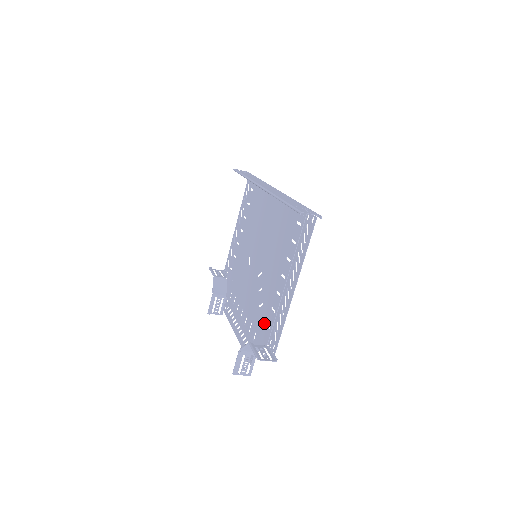
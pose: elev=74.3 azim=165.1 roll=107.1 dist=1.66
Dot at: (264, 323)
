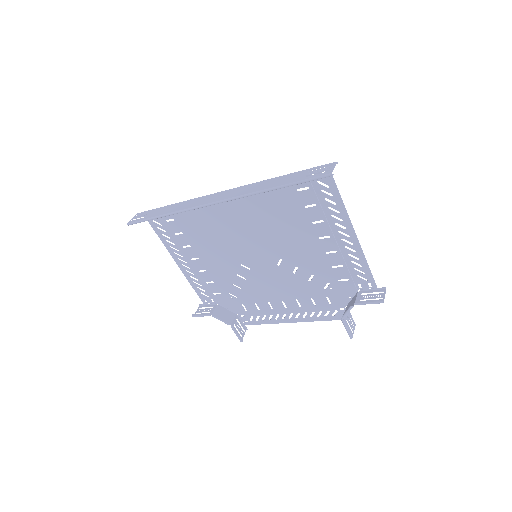
Dot at: (334, 284)
